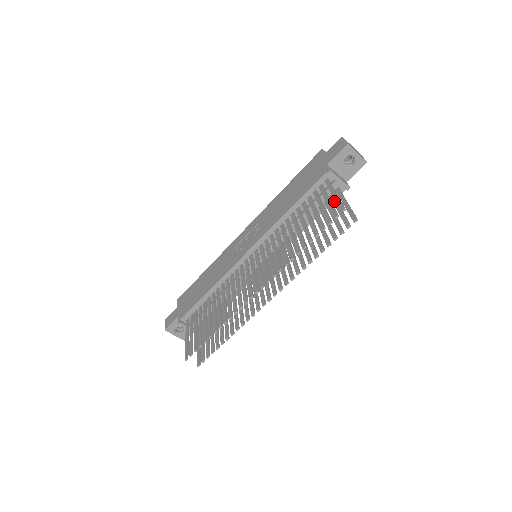
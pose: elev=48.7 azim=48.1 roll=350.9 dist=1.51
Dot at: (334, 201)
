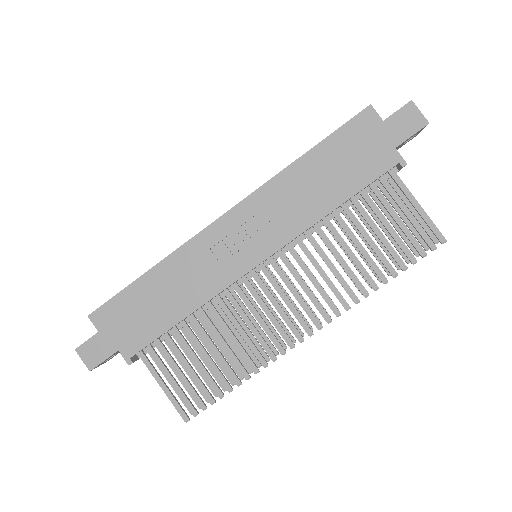
Dot at: (388, 196)
